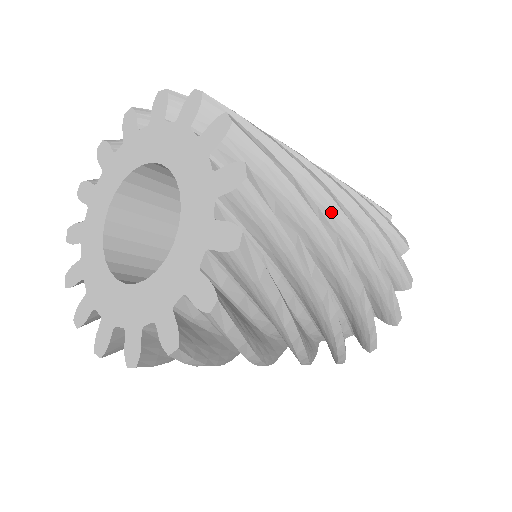
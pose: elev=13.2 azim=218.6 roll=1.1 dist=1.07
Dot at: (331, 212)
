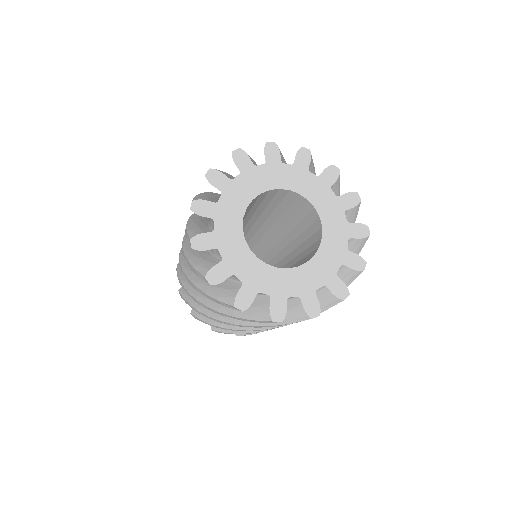
Dot at: occluded
